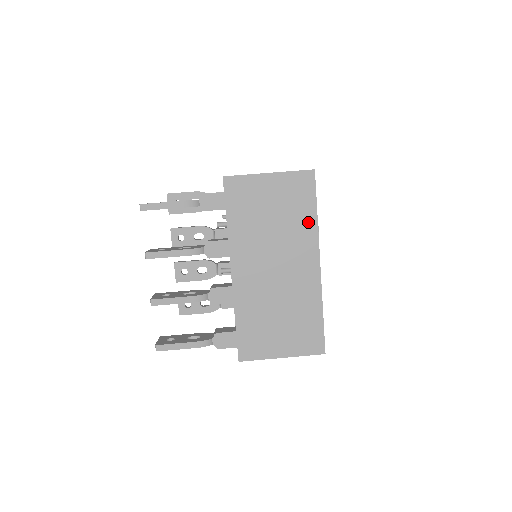
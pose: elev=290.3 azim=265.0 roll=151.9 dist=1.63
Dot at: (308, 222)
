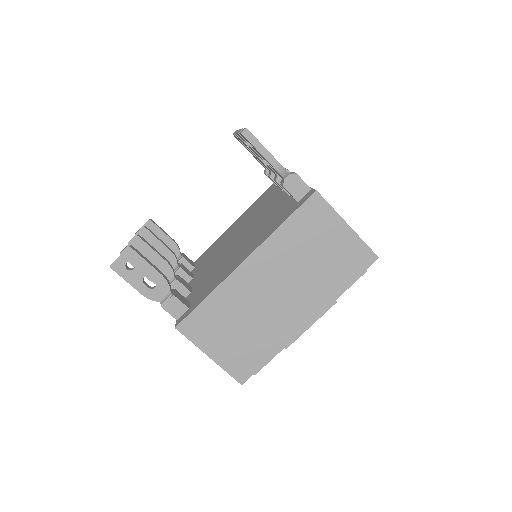
Dot at: occluded
